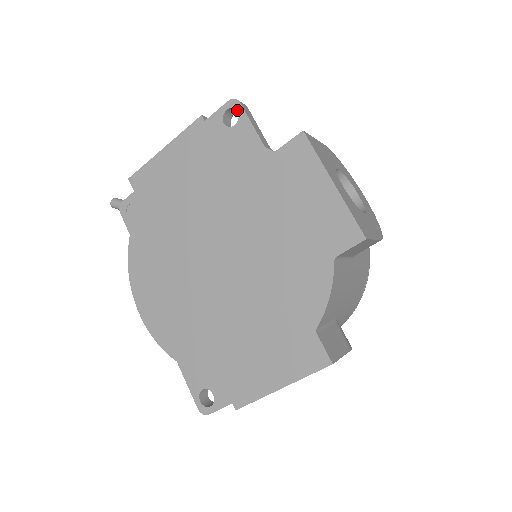
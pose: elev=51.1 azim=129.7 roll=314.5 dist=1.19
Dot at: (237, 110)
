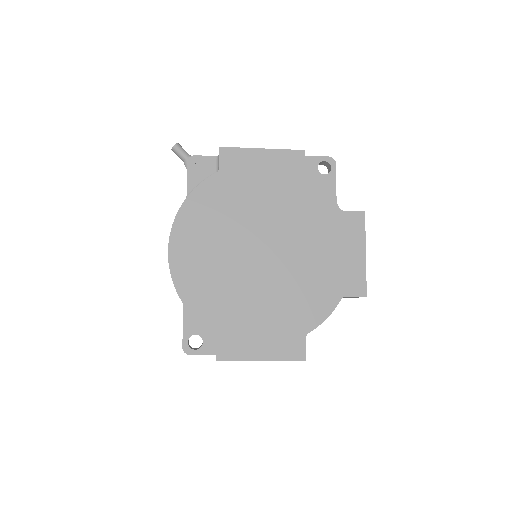
Dot at: (331, 167)
